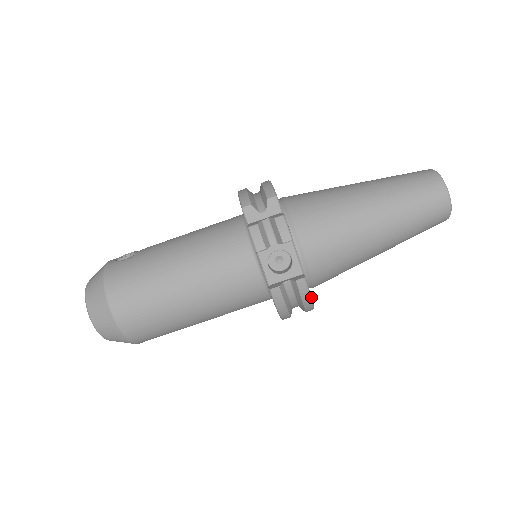
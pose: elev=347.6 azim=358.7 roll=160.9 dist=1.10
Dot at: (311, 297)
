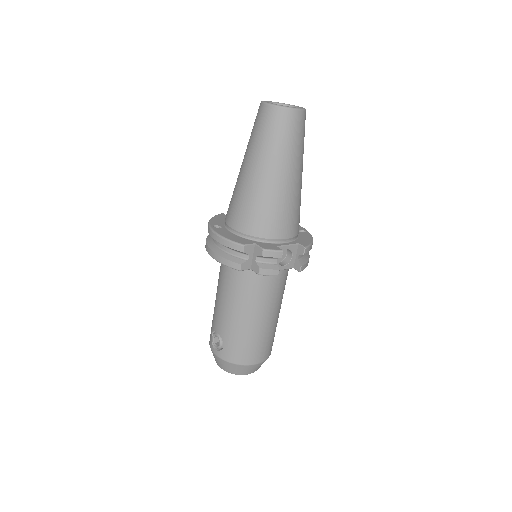
Dot at: (312, 242)
